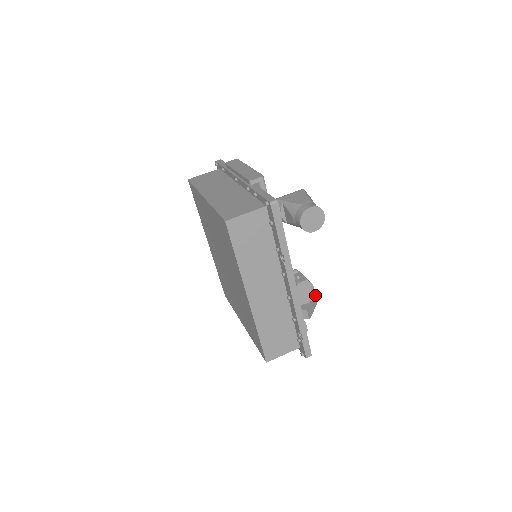
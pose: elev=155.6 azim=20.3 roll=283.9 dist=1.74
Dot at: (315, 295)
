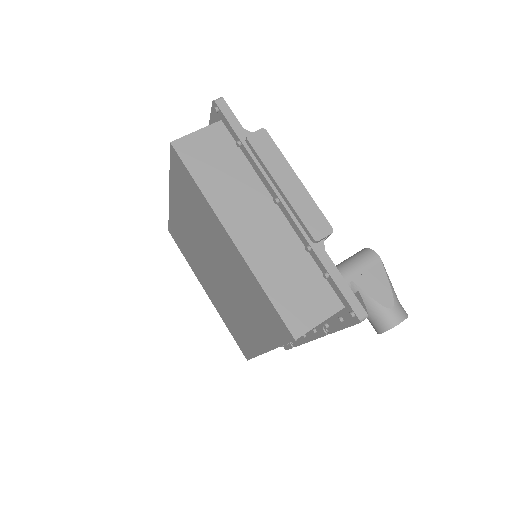
Dot at: occluded
